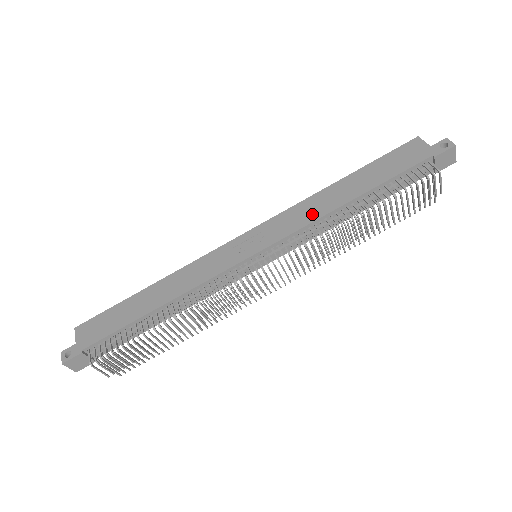
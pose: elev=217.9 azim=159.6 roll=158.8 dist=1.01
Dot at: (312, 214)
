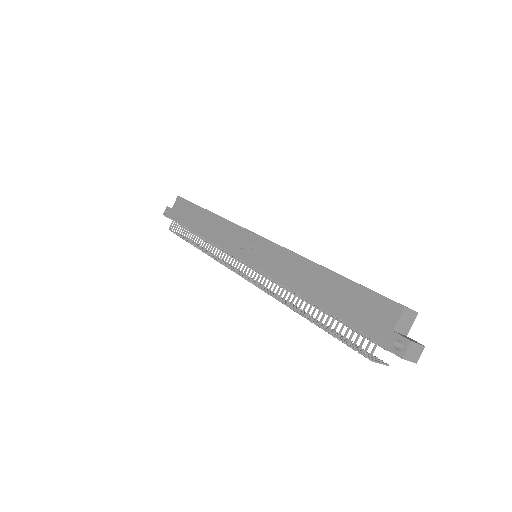
Dot at: (284, 274)
